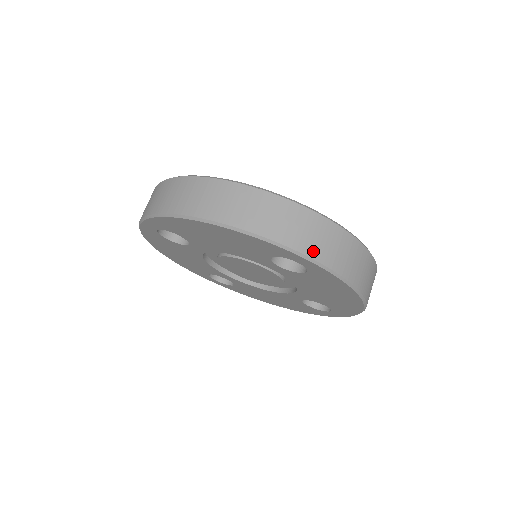
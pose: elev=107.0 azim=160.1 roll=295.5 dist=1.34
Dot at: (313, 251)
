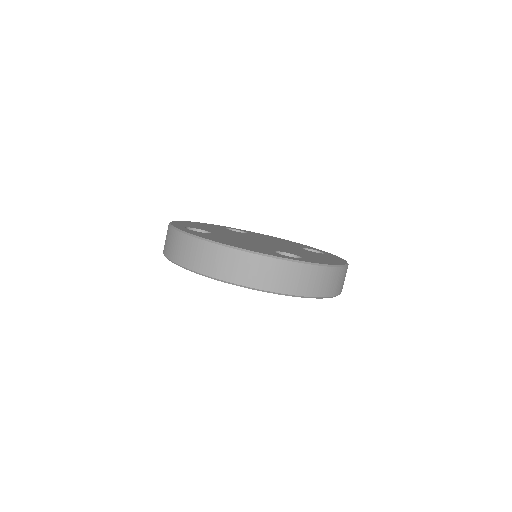
Dot at: (297, 290)
